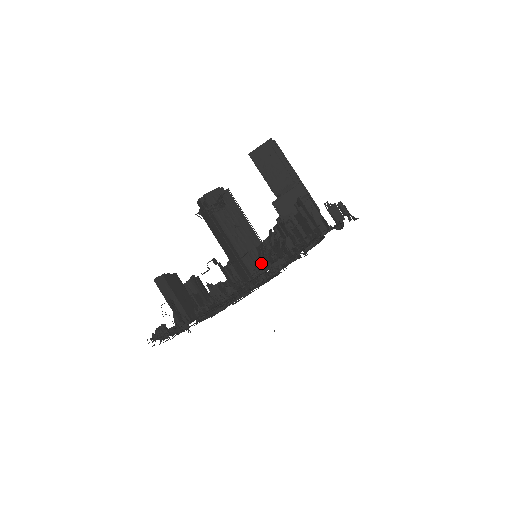
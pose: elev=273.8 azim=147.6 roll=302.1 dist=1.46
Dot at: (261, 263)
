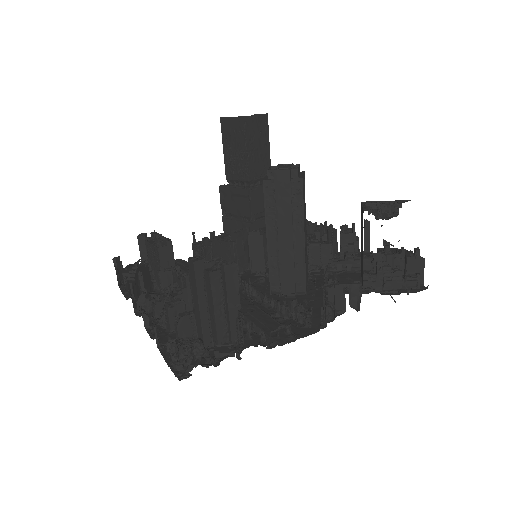
Dot at: occluded
